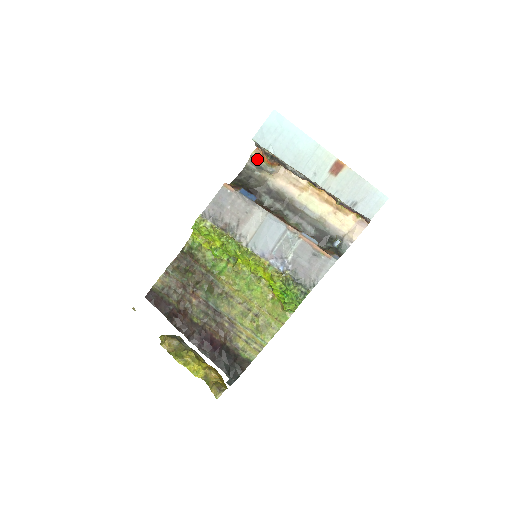
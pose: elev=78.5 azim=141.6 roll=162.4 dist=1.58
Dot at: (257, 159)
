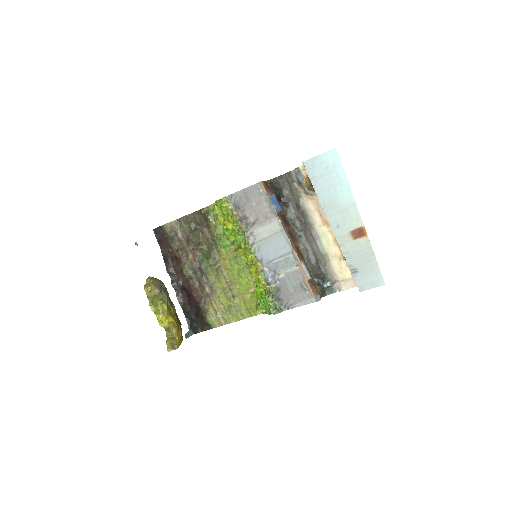
Dot at: (301, 174)
